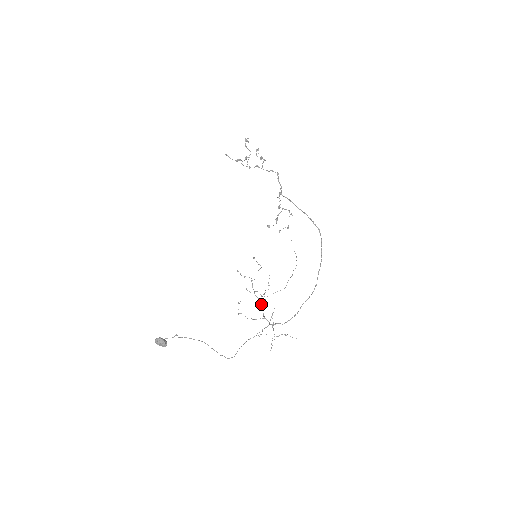
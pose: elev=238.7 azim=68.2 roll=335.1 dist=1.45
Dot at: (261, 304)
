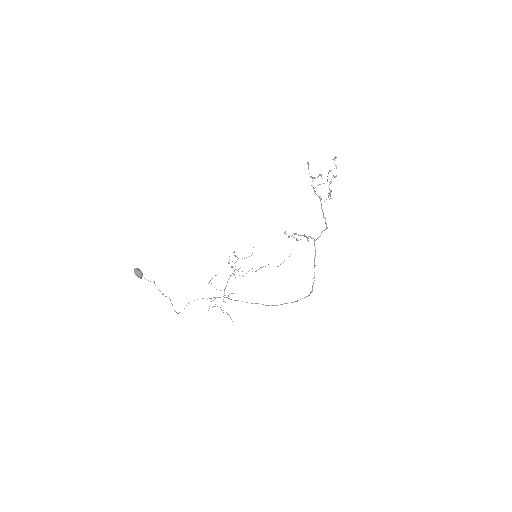
Dot at: occluded
